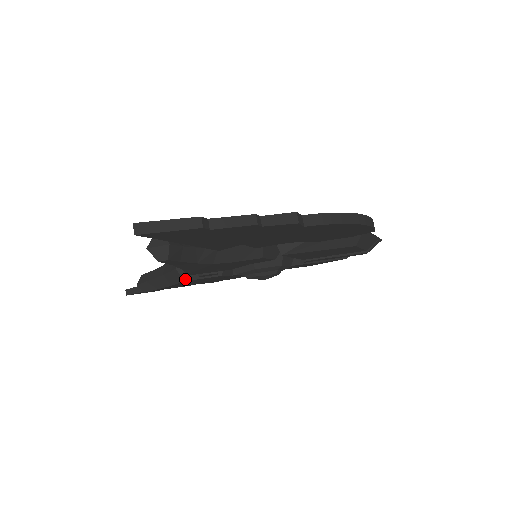
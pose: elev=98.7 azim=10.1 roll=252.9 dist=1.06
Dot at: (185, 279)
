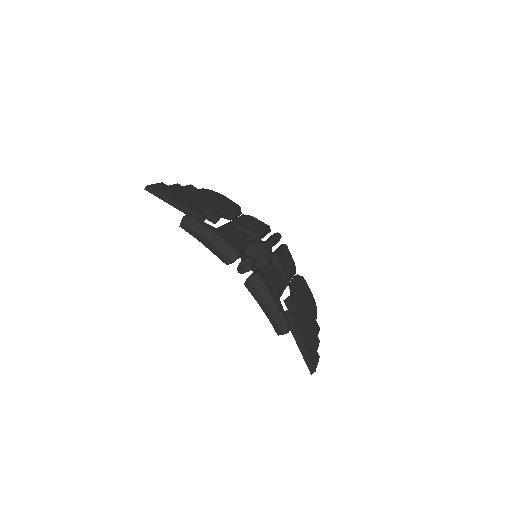
Dot at: (228, 264)
